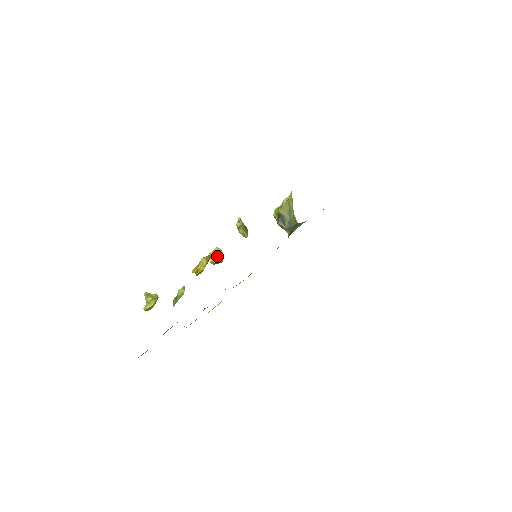
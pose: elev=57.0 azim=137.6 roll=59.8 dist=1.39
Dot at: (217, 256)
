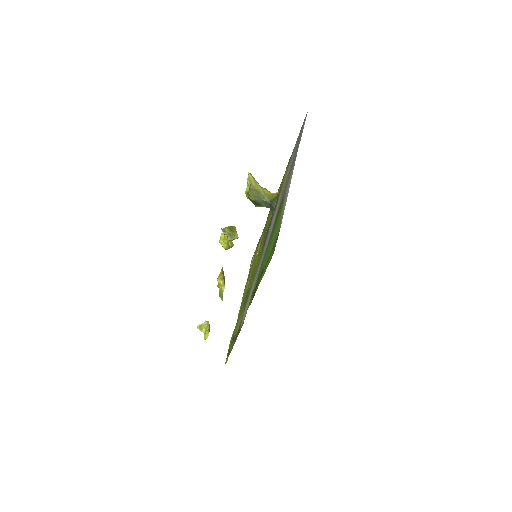
Dot at: (226, 243)
